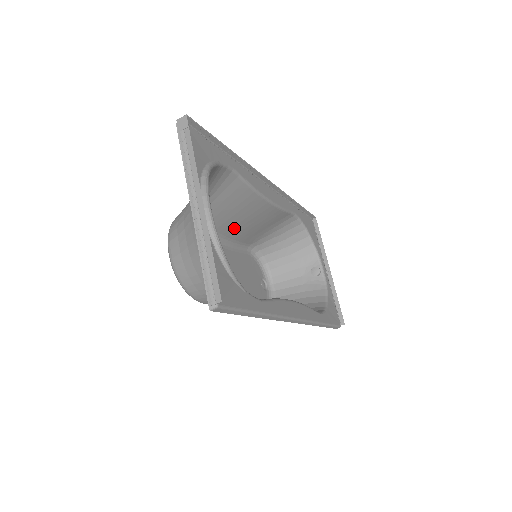
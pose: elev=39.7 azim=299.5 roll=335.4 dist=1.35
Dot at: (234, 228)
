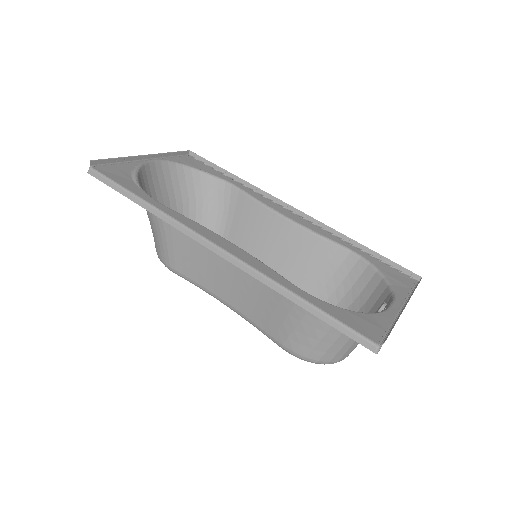
Dot at: (270, 262)
